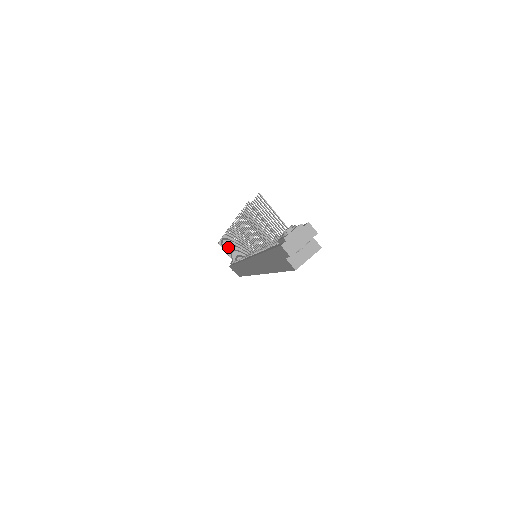
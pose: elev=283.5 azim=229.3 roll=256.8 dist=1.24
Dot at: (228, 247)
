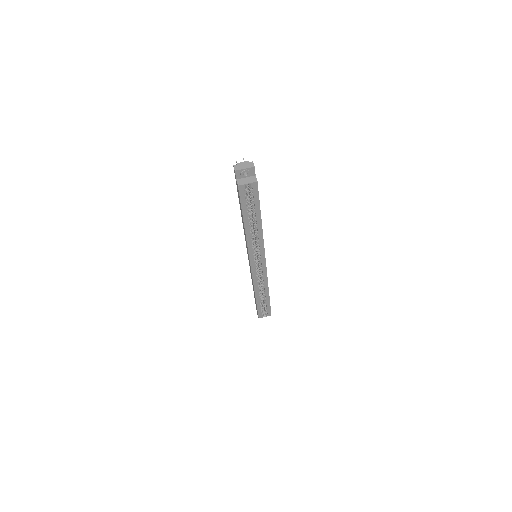
Dot at: occluded
